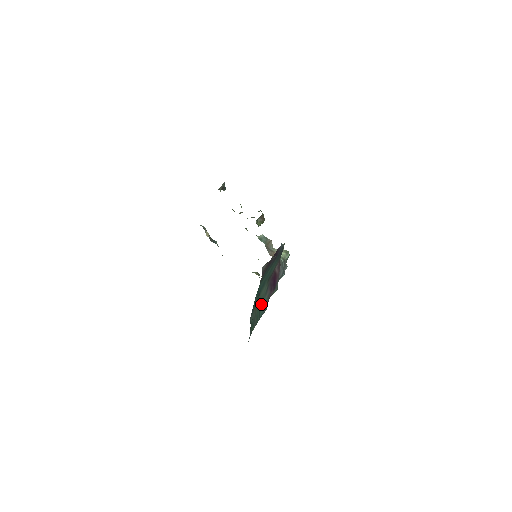
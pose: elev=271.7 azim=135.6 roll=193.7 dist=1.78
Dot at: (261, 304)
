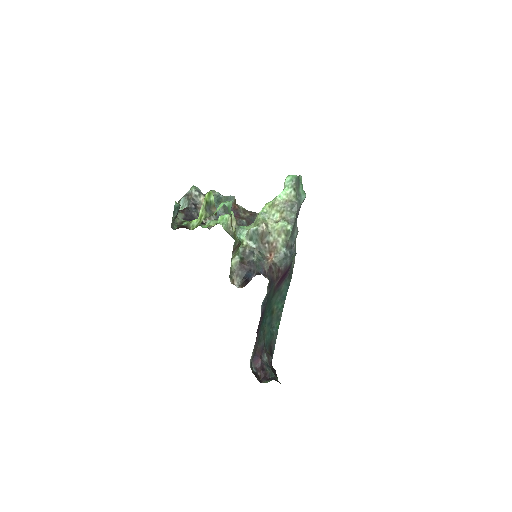
Dot at: (280, 296)
